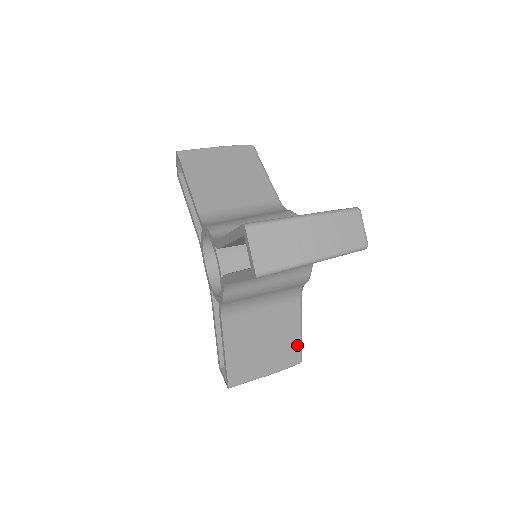
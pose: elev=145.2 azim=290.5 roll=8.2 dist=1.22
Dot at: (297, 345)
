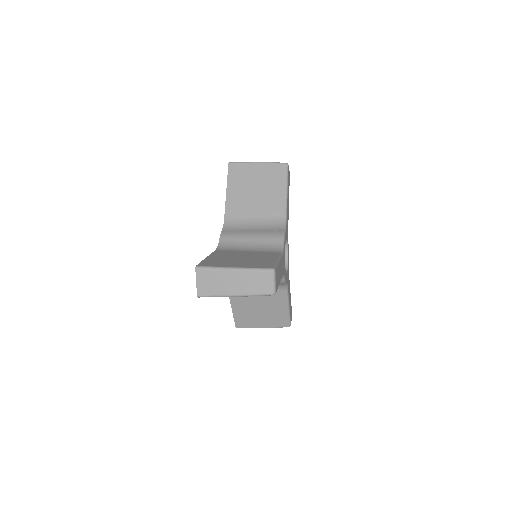
Dot at: (286, 316)
